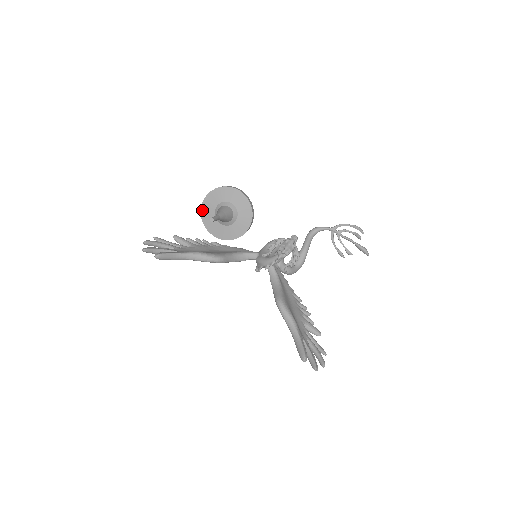
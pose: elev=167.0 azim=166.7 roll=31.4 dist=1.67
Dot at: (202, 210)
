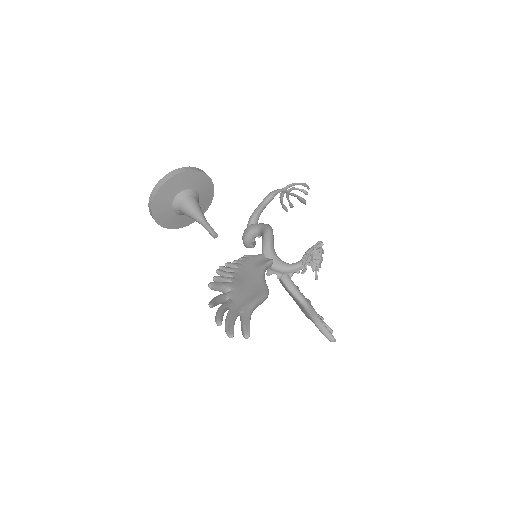
Dot at: (154, 204)
